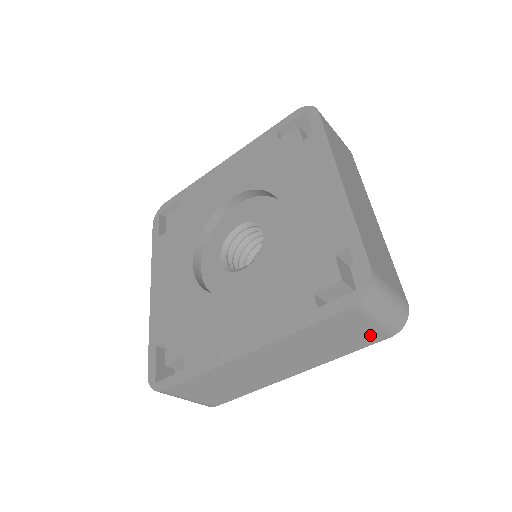
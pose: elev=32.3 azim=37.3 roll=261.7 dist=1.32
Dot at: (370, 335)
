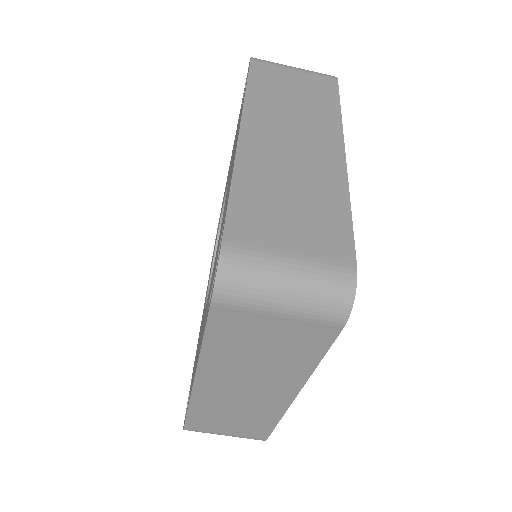
Dot at: (306, 331)
